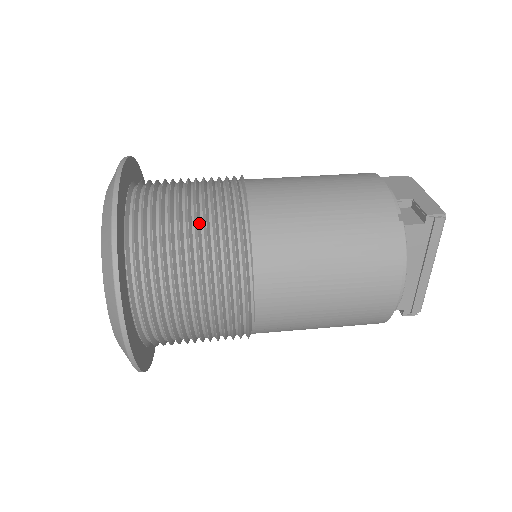
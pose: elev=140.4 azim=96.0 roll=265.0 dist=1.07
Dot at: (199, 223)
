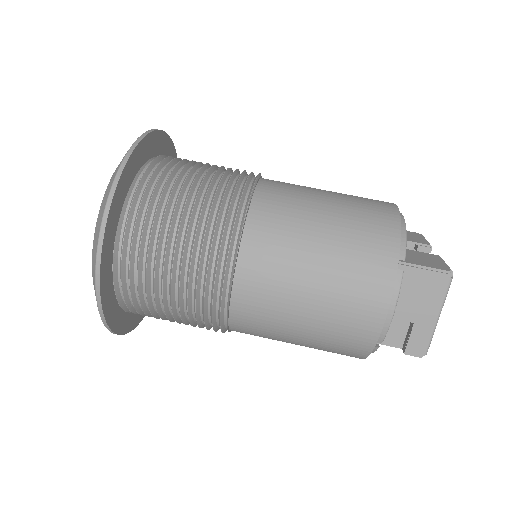
Dot at: (182, 311)
